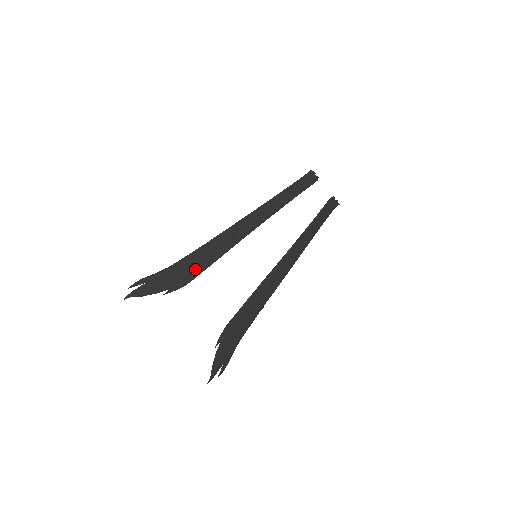
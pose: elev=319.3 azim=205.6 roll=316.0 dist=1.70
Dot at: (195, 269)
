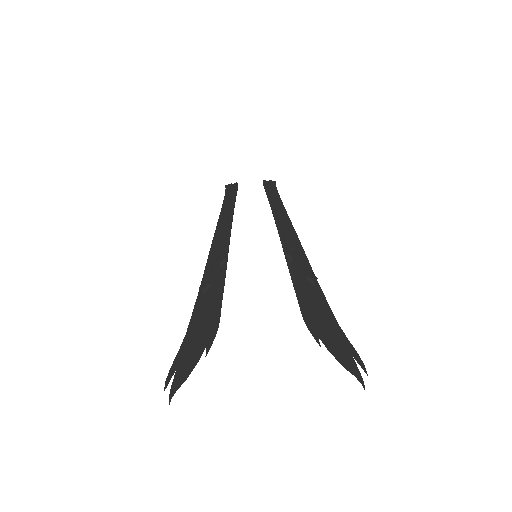
Dot at: (212, 310)
